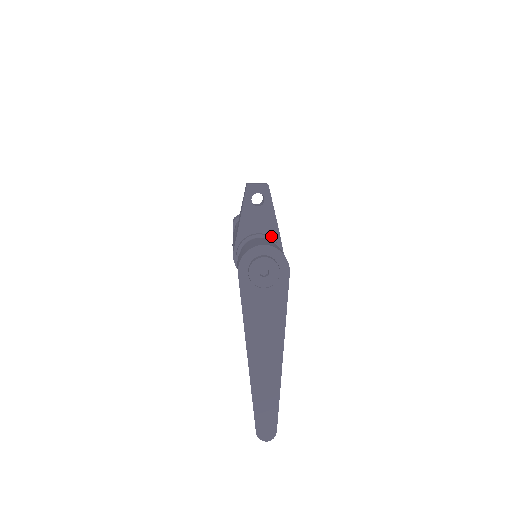
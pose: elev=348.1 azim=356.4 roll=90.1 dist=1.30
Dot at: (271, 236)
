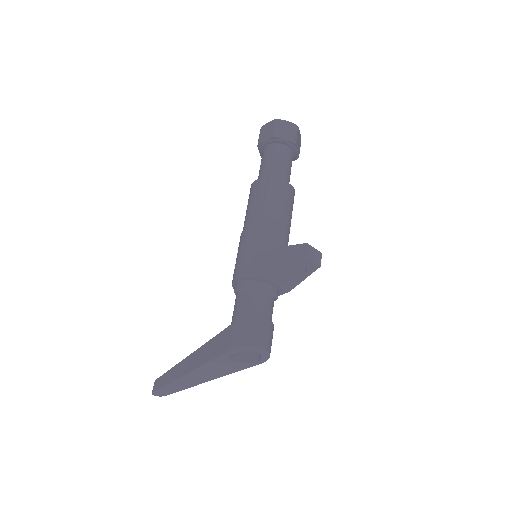
Dot at: (279, 290)
